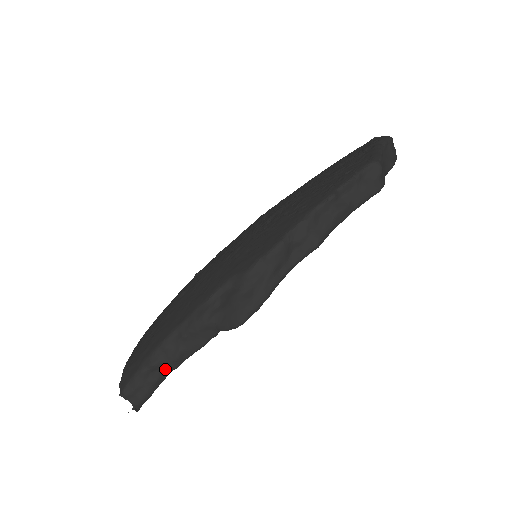
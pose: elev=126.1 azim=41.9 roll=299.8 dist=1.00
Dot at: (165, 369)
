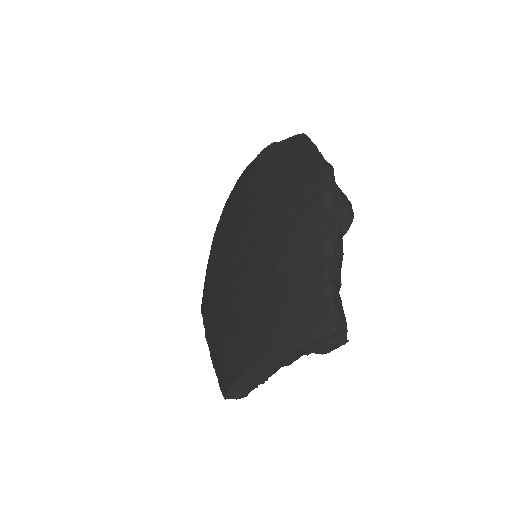
Dot at: (338, 290)
